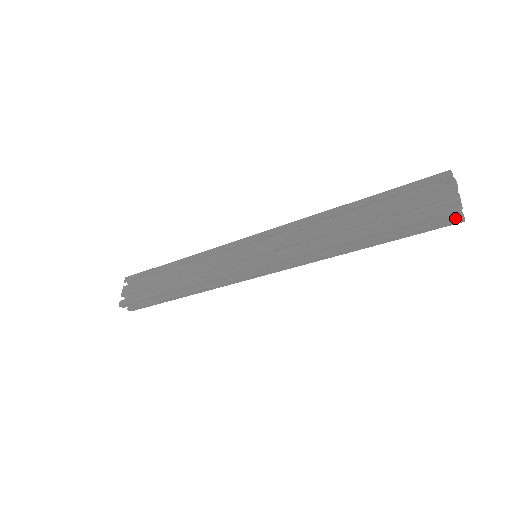
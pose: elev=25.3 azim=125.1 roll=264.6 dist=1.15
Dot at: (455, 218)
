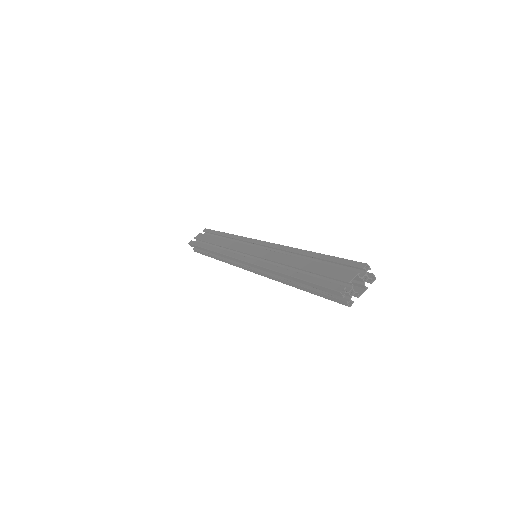
Dot at: (343, 299)
